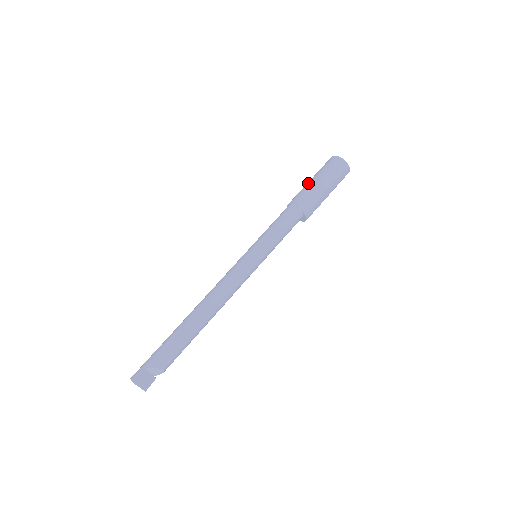
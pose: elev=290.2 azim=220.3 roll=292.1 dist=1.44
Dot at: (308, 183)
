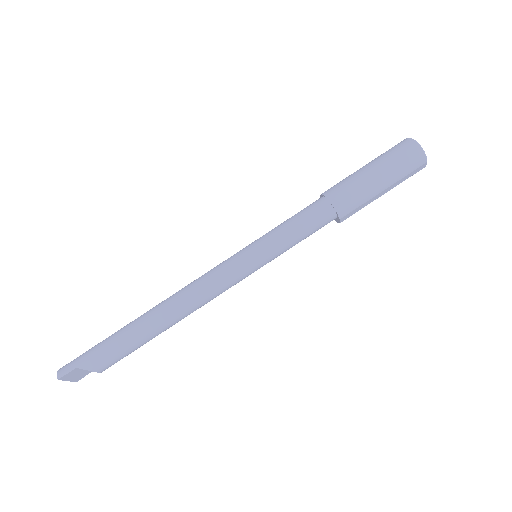
Dot at: (360, 172)
